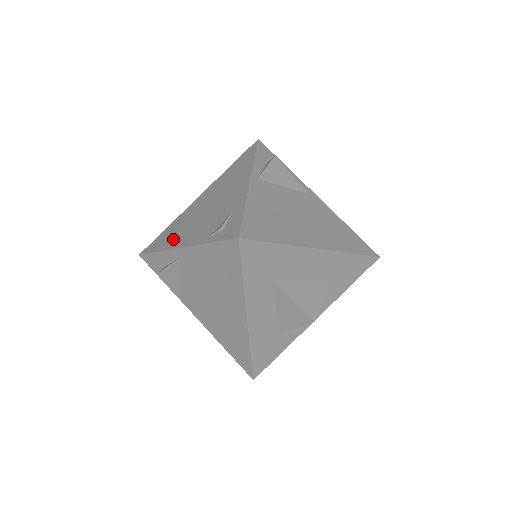
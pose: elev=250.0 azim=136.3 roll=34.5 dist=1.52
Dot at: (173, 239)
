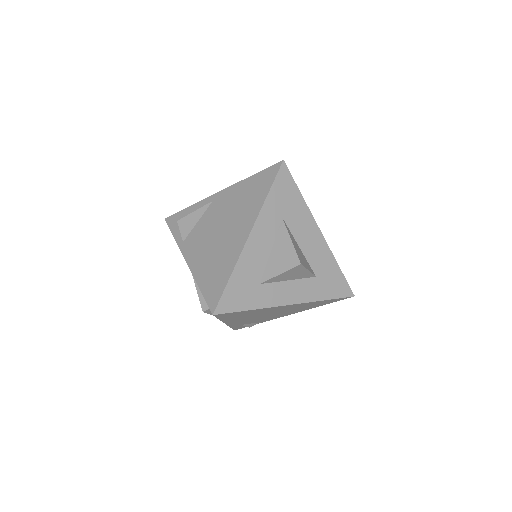
Dot at: occluded
